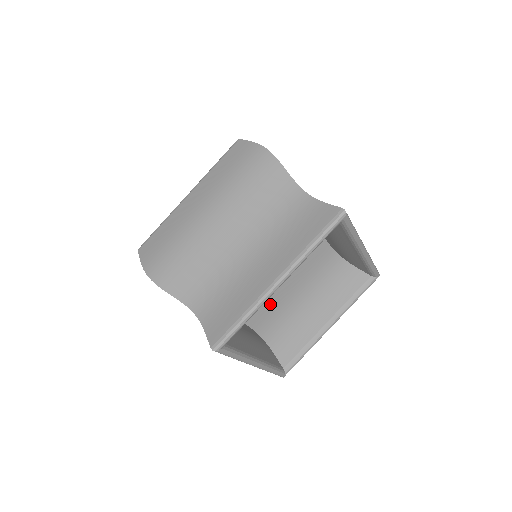
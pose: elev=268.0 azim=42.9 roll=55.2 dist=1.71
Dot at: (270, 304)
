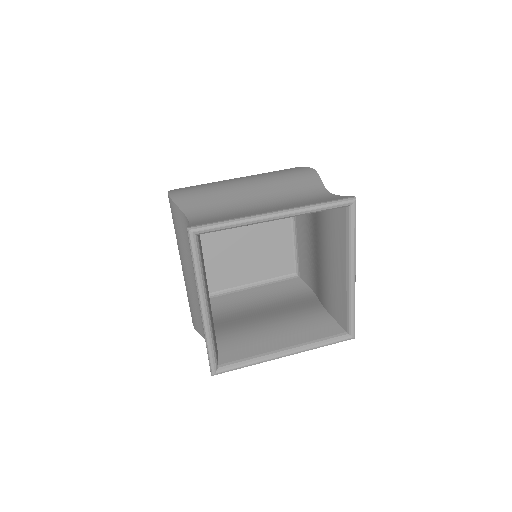
Dot at: (239, 320)
